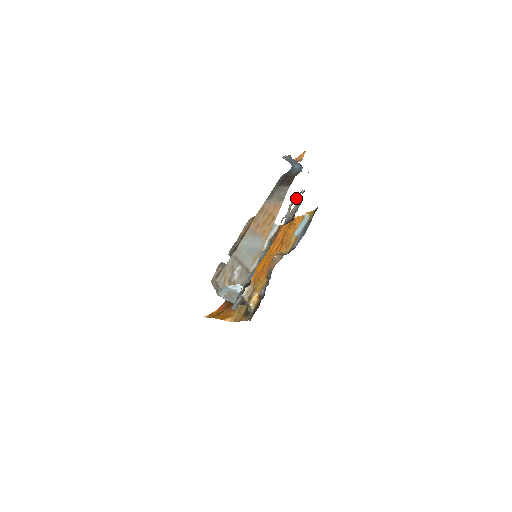
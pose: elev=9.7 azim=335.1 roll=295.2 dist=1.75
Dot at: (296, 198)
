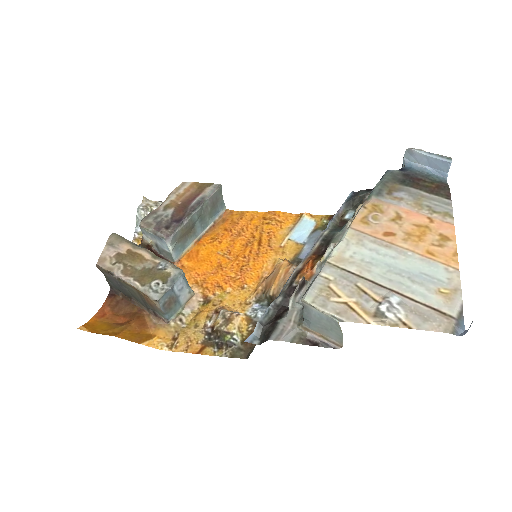
Dot at: occluded
